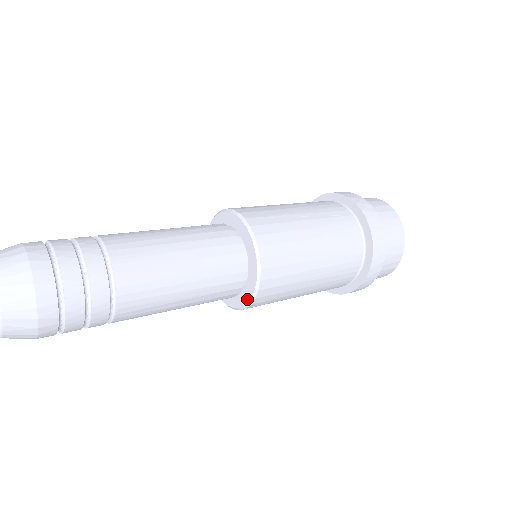
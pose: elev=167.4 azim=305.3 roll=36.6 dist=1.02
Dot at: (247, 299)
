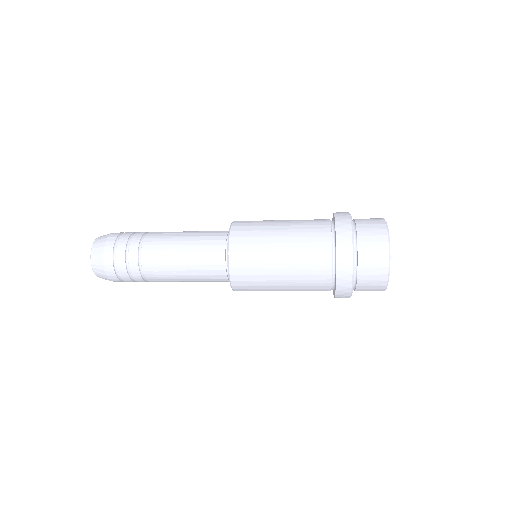
Dot at: occluded
